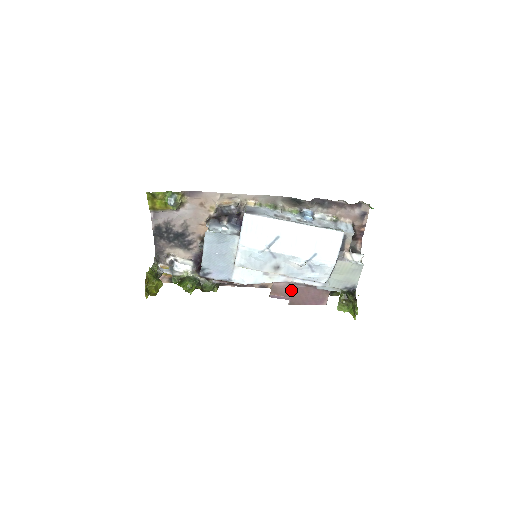
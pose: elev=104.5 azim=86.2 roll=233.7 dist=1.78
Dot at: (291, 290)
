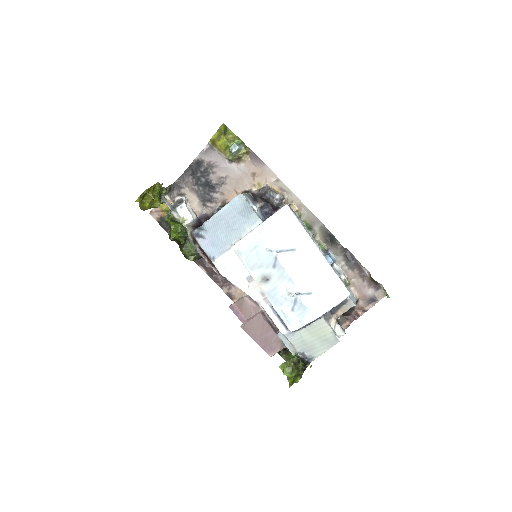
Dot at: (254, 315)
